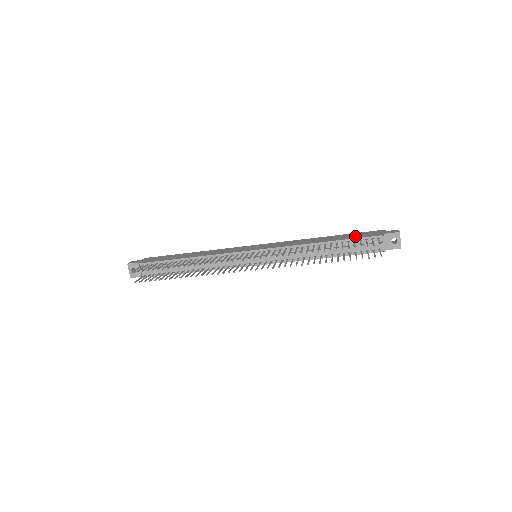
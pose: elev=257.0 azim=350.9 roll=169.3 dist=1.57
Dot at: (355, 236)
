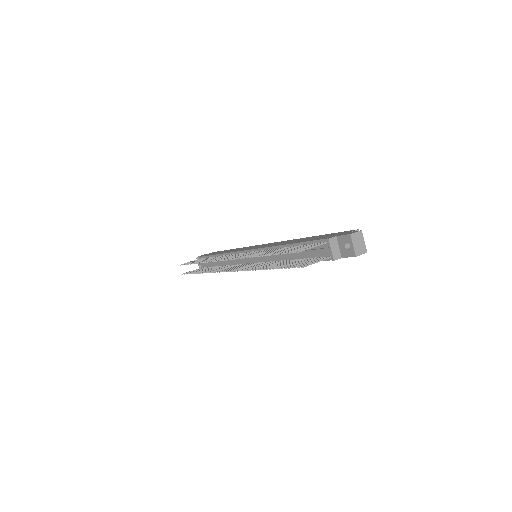
Dot at: (316, 238)
